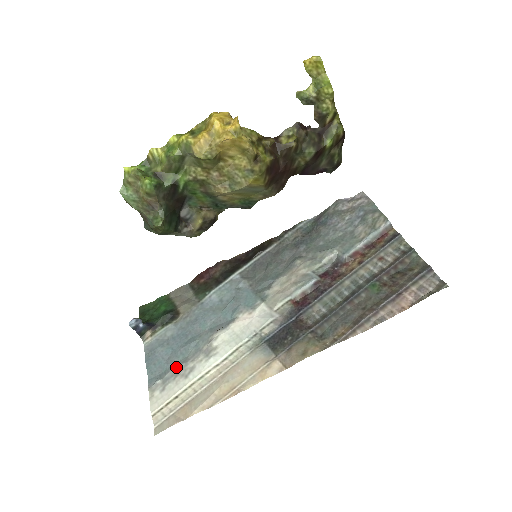
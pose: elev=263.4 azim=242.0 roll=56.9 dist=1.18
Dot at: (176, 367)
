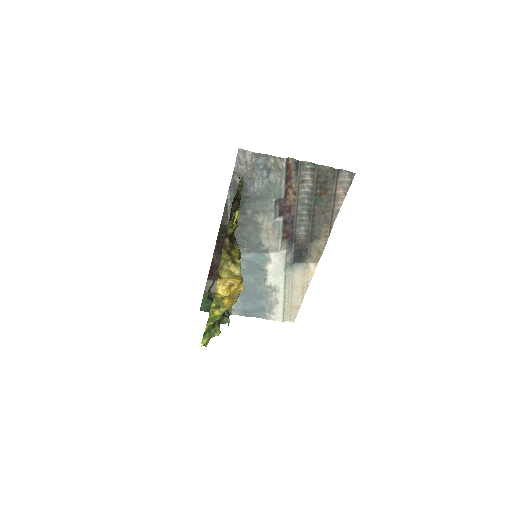
Dot at: (267, 306)
